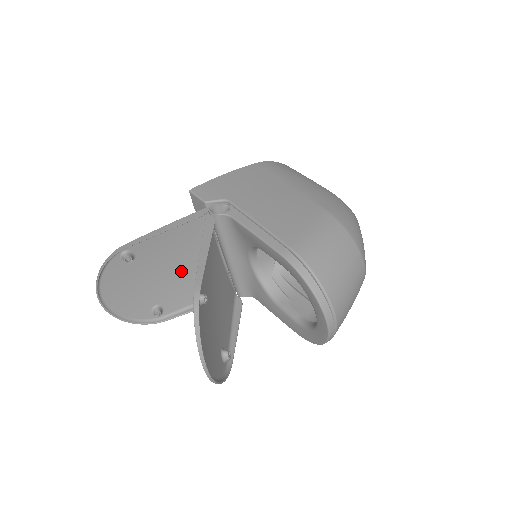
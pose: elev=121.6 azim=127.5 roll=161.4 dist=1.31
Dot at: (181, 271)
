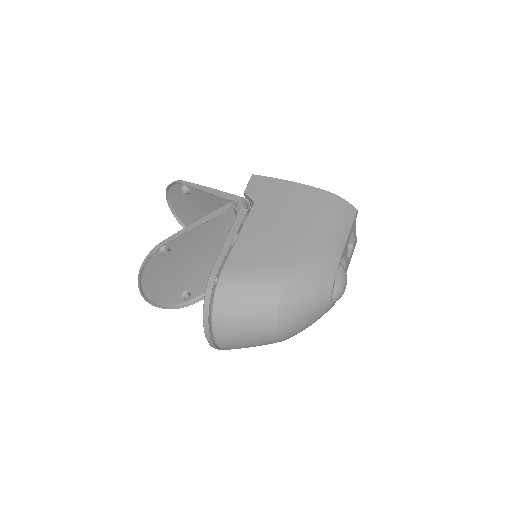
Dot at: occluded
